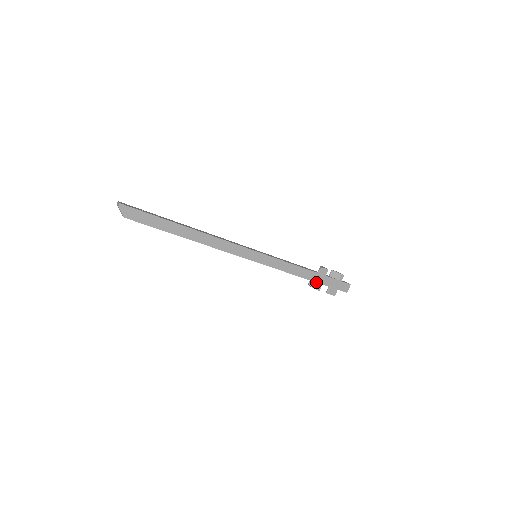
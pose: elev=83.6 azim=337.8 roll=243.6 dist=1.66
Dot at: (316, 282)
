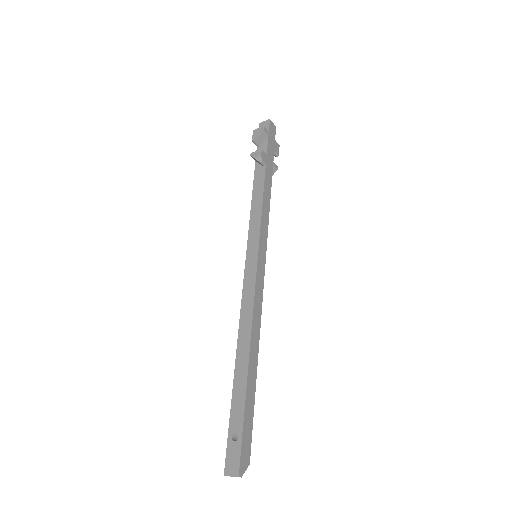
Dot at: (272, 171)
